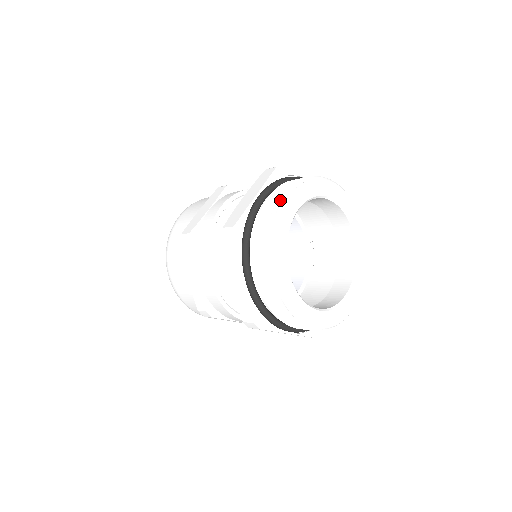
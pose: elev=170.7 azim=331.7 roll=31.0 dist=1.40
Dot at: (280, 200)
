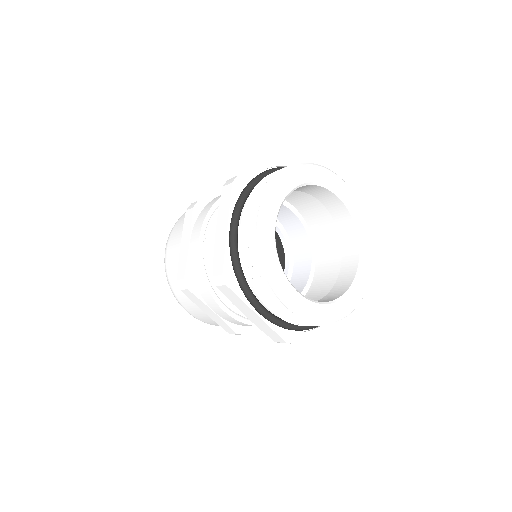
Dot at: occluded
